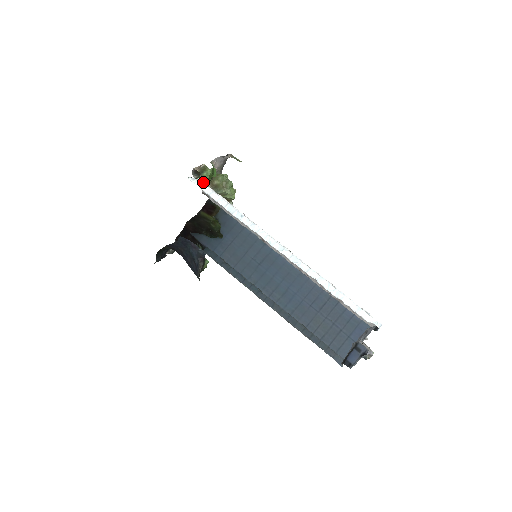
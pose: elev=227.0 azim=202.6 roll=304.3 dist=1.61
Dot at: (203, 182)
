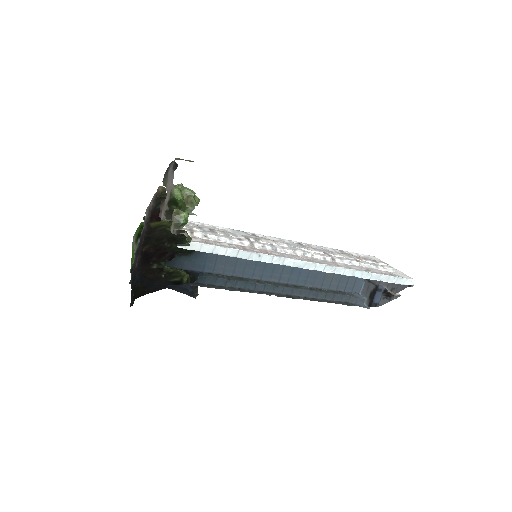
Dot at: occluded
